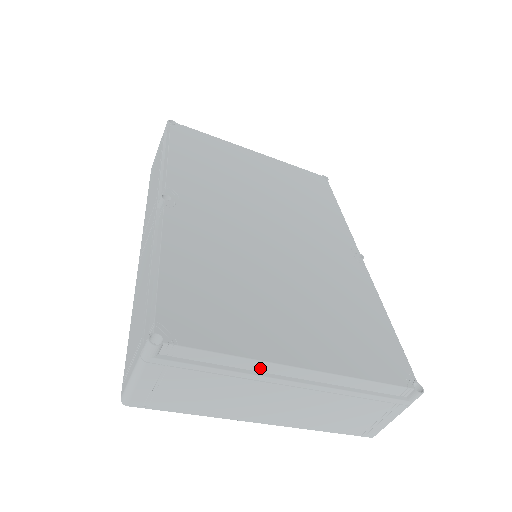
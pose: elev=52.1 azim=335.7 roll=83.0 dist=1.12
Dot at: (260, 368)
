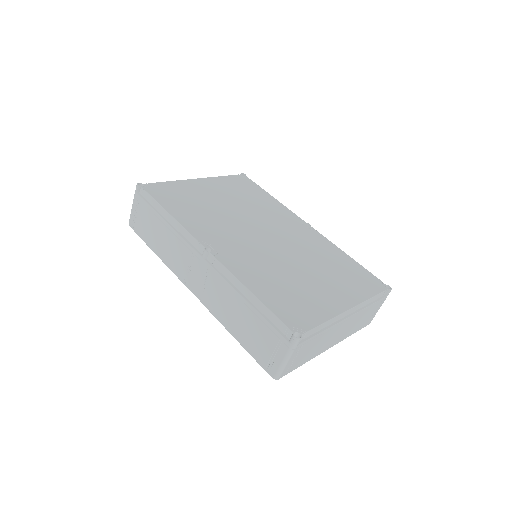
Dot at: (335, 321)
